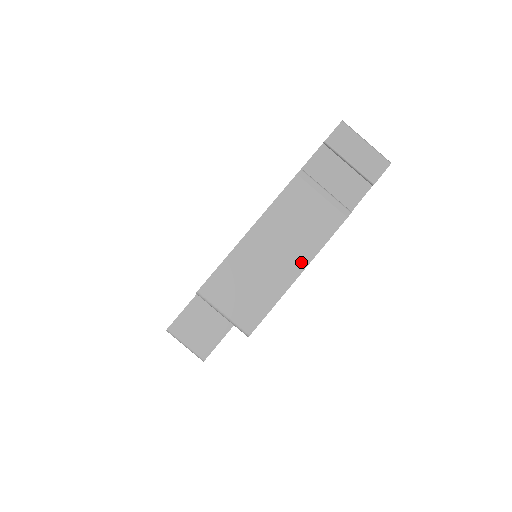
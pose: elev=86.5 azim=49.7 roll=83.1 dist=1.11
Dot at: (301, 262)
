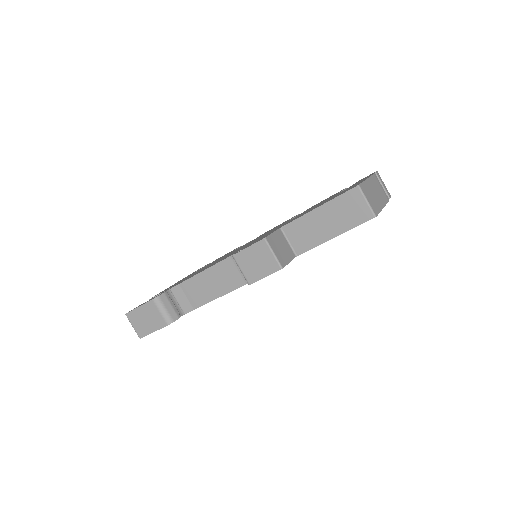
Dot at: (382, 204)
